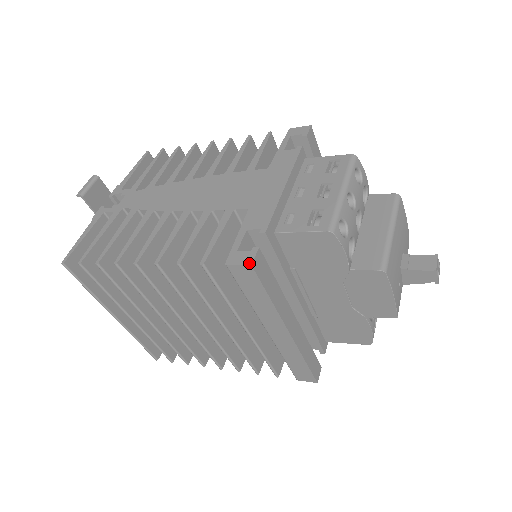
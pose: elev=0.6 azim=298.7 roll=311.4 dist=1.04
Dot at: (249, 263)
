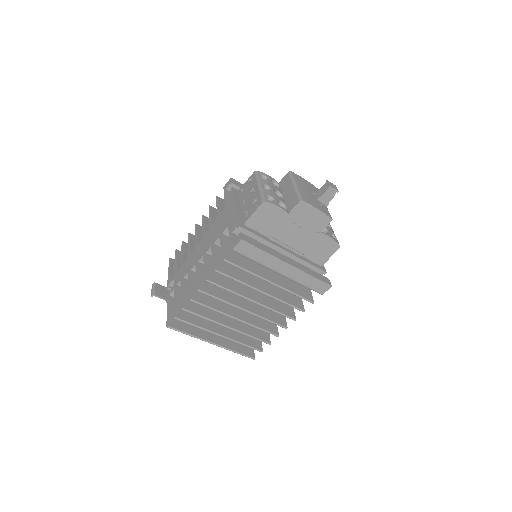
Dot at: (240, 240)
